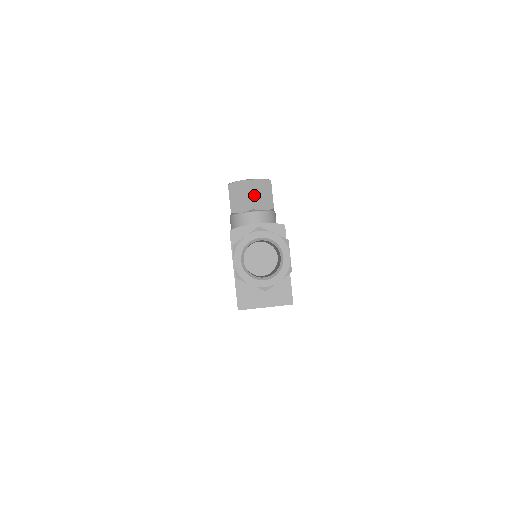
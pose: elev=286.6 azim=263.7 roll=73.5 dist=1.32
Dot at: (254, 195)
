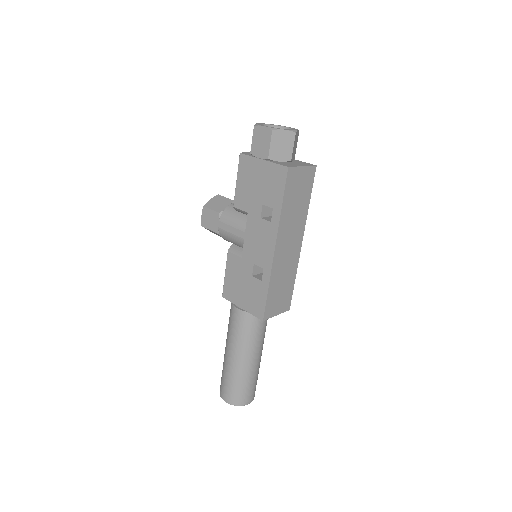
Dot at: (228, 199)
